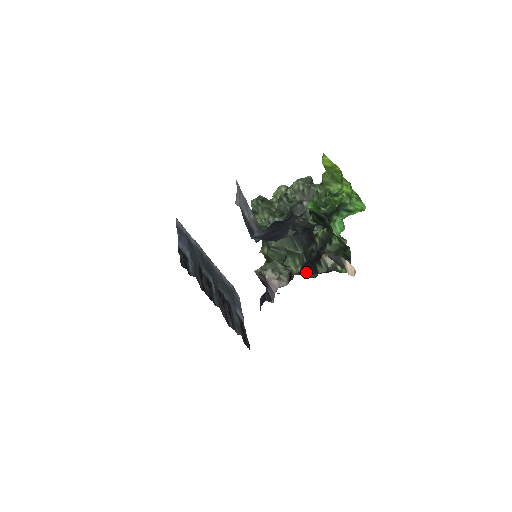
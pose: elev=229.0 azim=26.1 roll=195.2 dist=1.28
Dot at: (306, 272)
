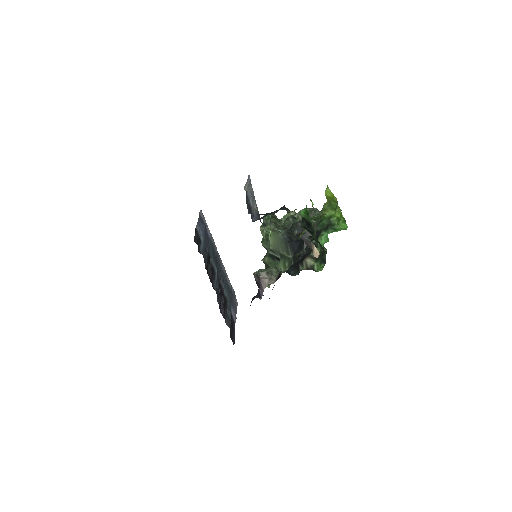
Dot at: (291, 271)
